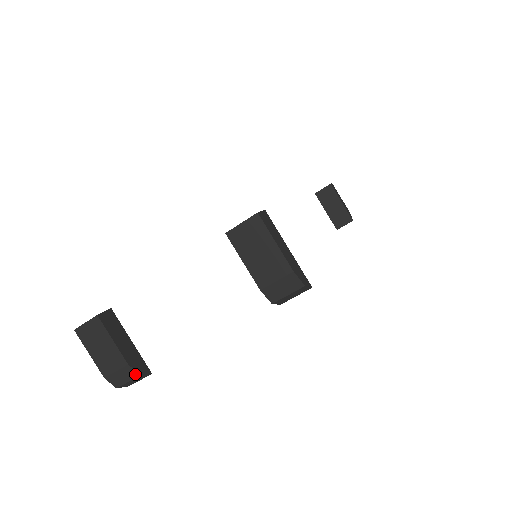
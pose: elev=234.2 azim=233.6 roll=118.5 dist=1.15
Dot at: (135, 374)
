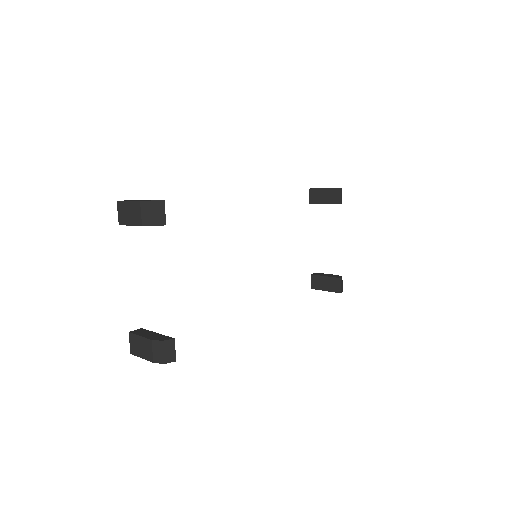
Dot at: (160, 343)
